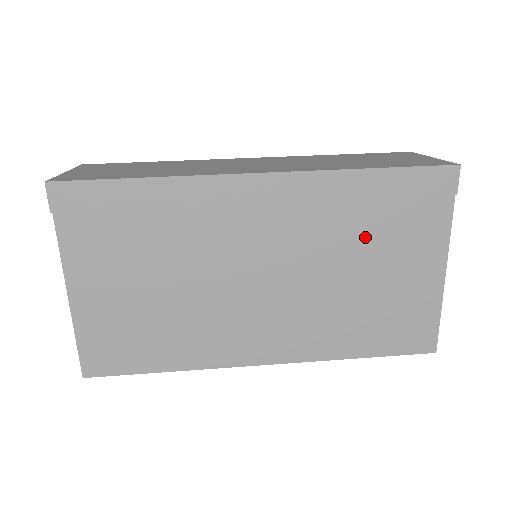
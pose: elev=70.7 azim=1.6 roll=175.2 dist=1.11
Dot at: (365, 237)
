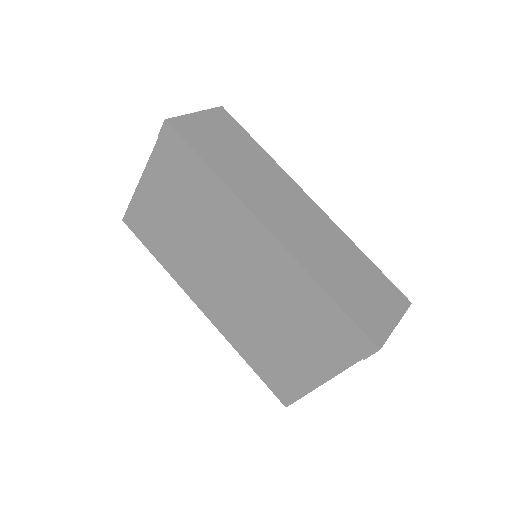
Dot at: (296, 319)
